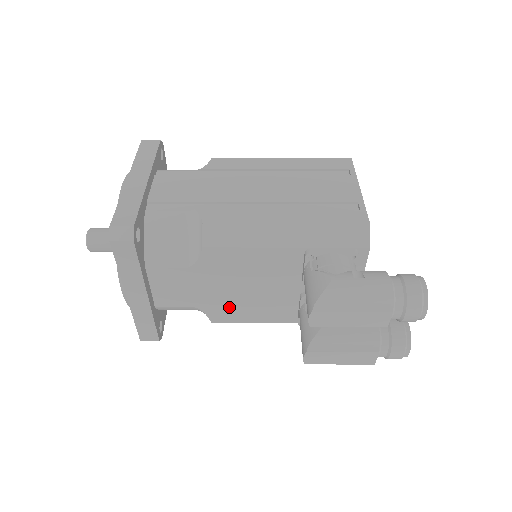
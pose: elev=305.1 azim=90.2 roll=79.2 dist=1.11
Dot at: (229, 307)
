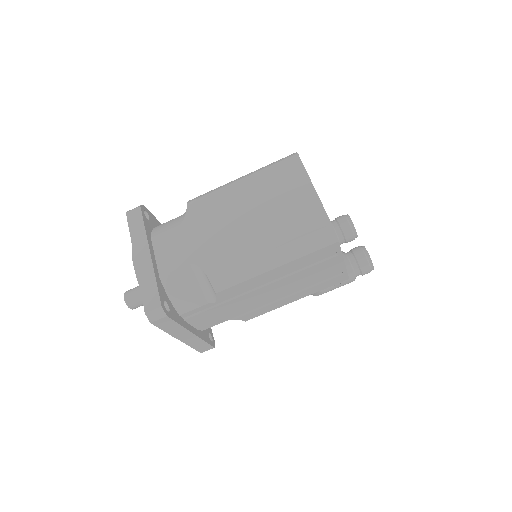
Dot at: occluded
